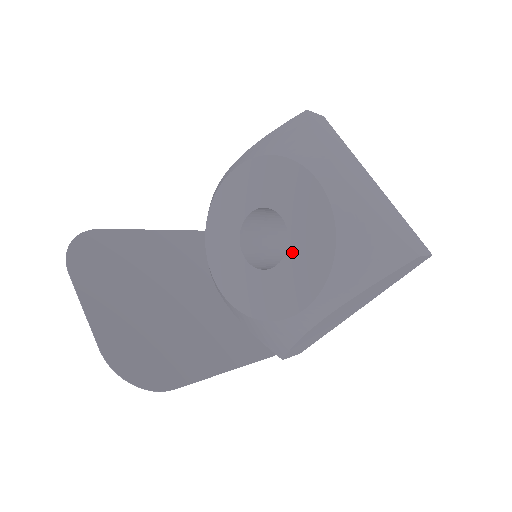
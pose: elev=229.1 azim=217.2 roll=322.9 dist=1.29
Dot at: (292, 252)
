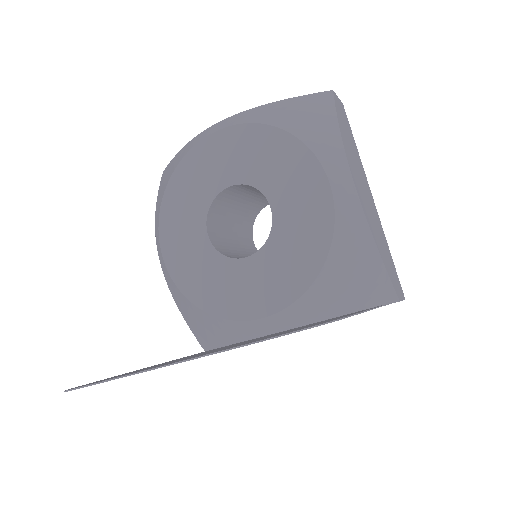
Dot at: (265, 185)
